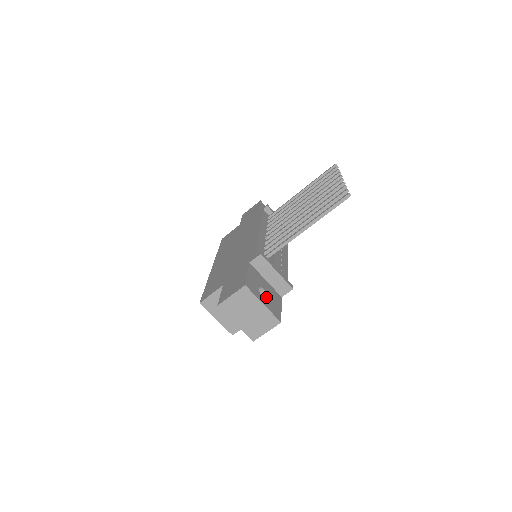
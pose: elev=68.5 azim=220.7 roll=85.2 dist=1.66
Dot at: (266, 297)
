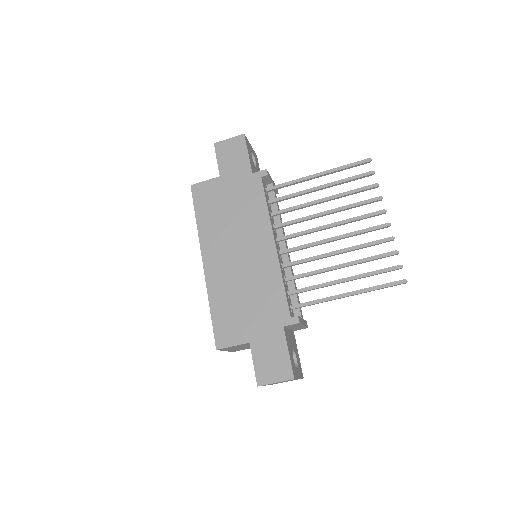
Dot at: occluded
